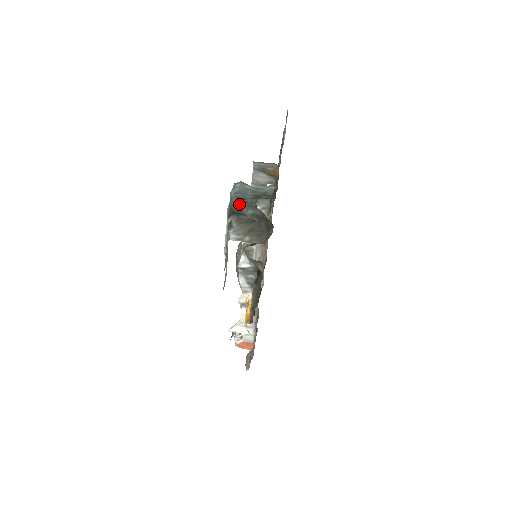
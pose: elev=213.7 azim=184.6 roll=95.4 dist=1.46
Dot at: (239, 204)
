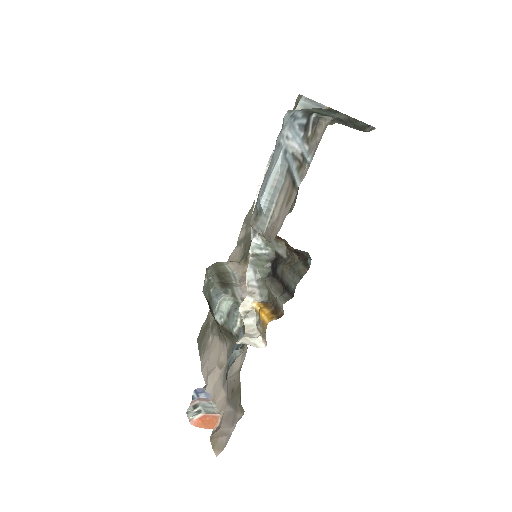
Dot at: (317, 108)
